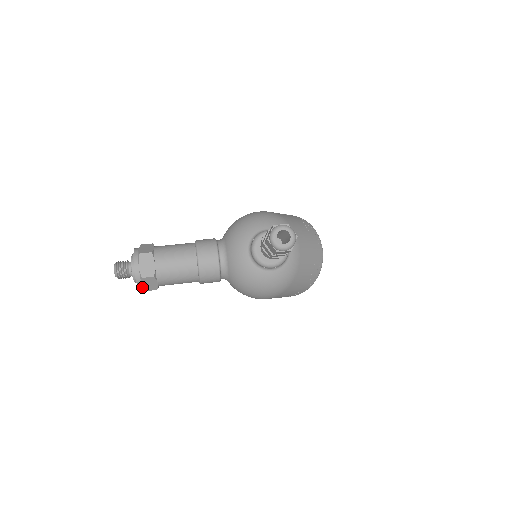
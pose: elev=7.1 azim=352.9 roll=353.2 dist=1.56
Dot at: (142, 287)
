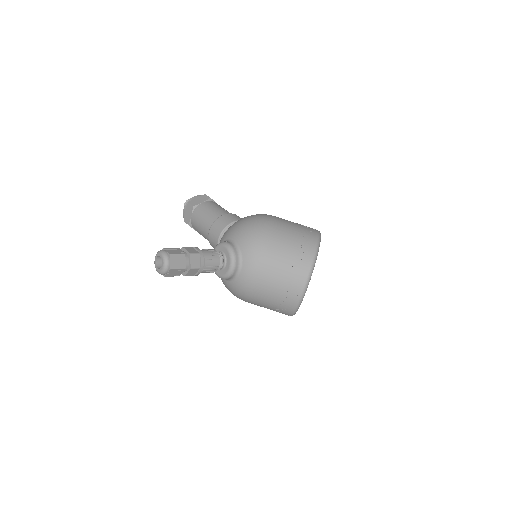
Dot at: occluded
